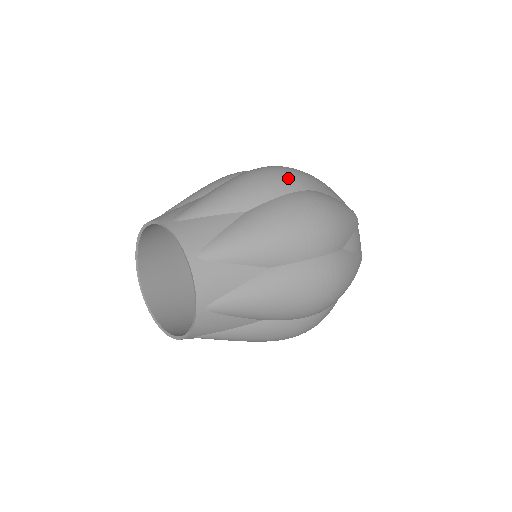
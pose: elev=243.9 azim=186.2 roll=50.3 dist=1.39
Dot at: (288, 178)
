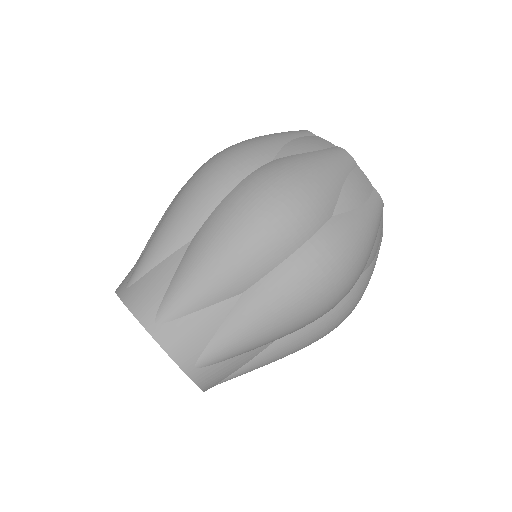
Dot at: occluded
